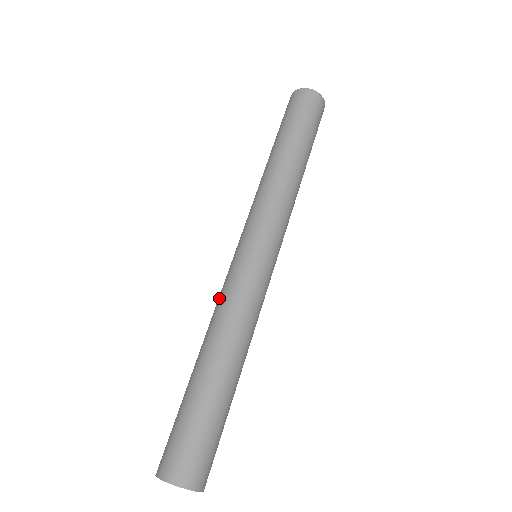
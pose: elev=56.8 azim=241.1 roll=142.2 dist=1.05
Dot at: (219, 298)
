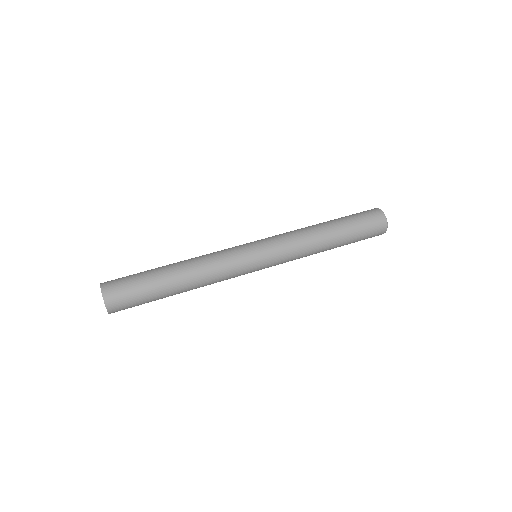
Dot at: occluded
